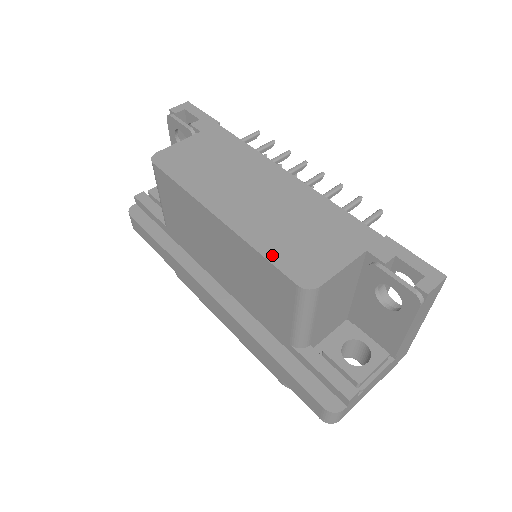
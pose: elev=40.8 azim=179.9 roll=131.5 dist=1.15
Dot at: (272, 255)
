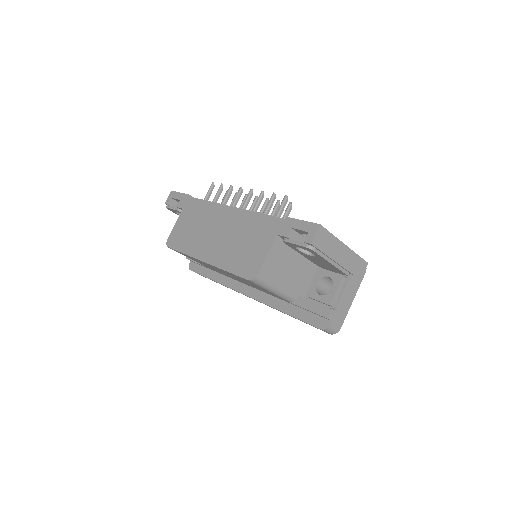
Dot at: (233, 269)
